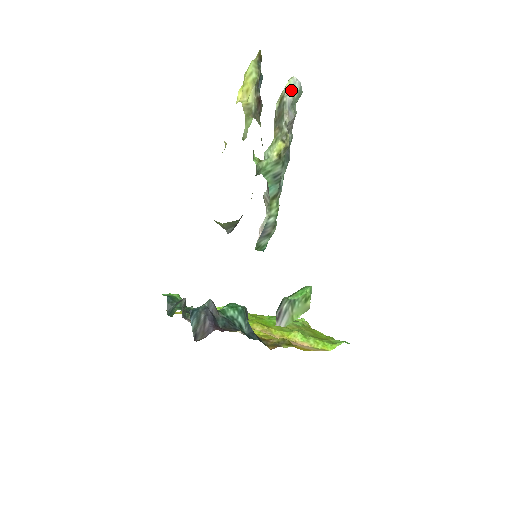
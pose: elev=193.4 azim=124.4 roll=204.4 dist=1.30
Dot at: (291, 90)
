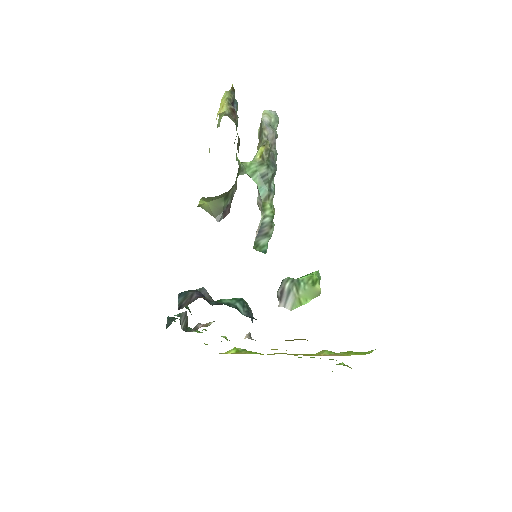
Dot at: (267, 114)
